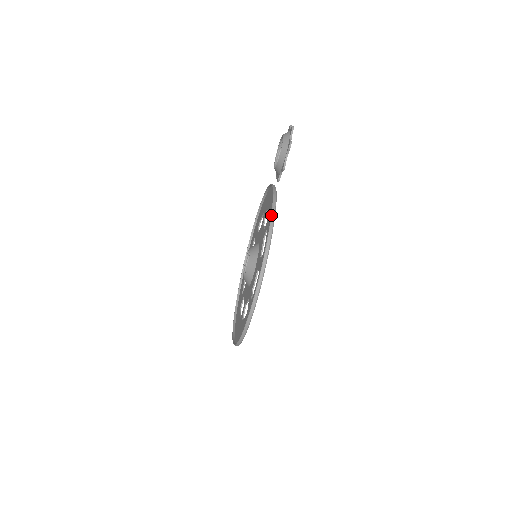
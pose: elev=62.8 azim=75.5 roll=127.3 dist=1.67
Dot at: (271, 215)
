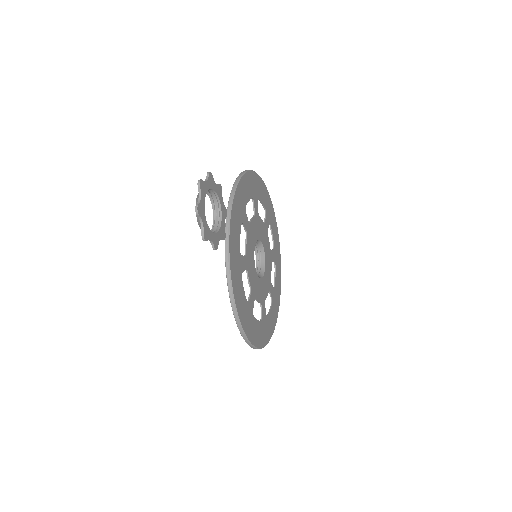
Dot at: occluded
